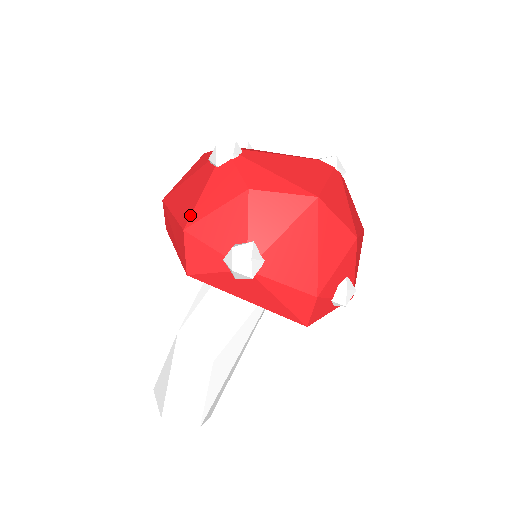
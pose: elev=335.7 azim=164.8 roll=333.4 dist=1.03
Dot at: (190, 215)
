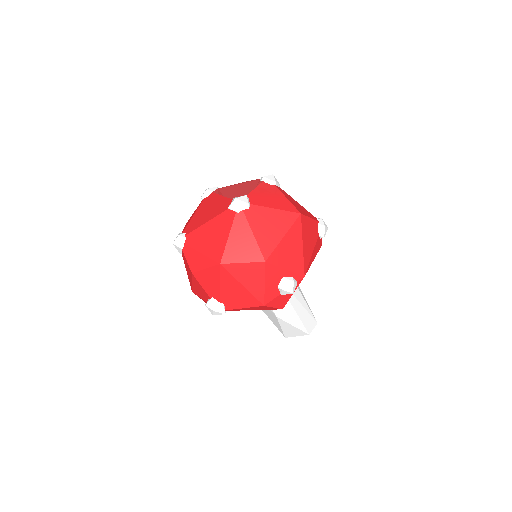
Dot at: (190, 283)
